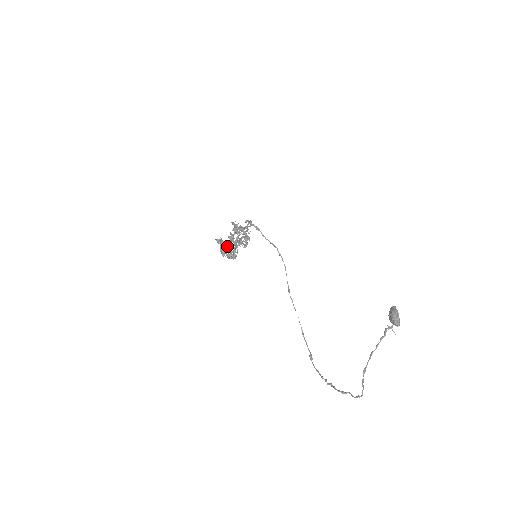
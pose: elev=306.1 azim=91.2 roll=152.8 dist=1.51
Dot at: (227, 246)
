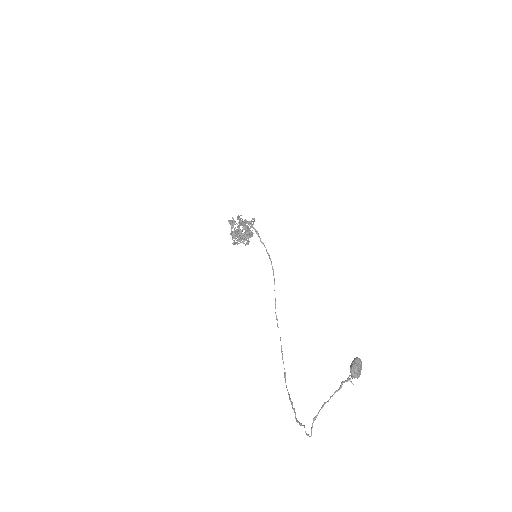
Dot at: occluded
